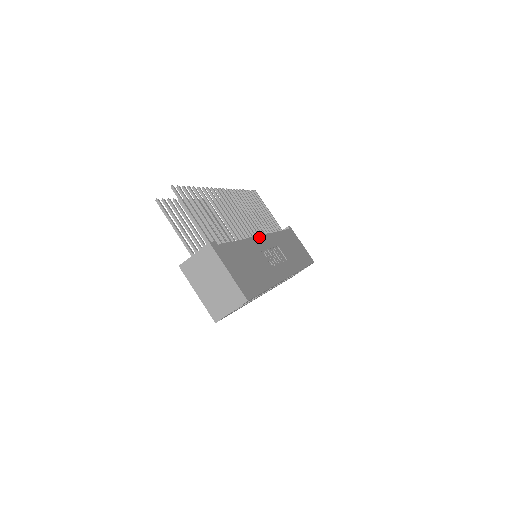
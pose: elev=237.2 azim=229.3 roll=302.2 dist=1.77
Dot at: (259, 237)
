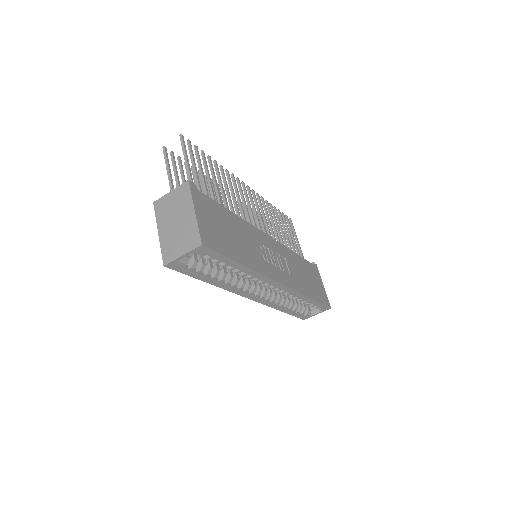
Dot at: (264, 233)
